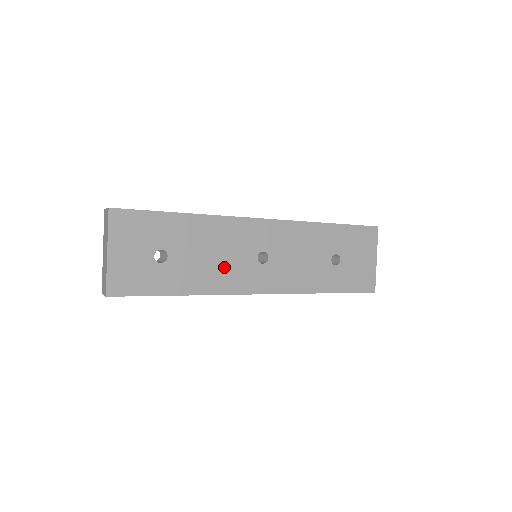
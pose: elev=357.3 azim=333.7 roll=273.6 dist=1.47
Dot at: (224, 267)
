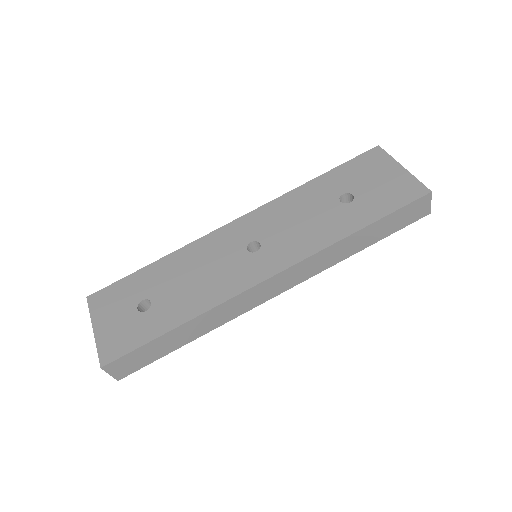
Dot at: (214, 278)
